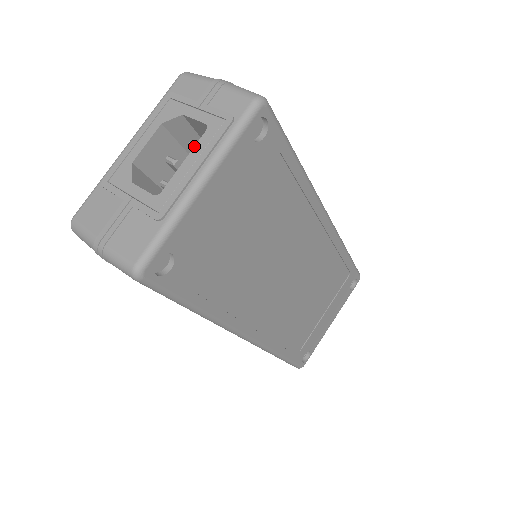
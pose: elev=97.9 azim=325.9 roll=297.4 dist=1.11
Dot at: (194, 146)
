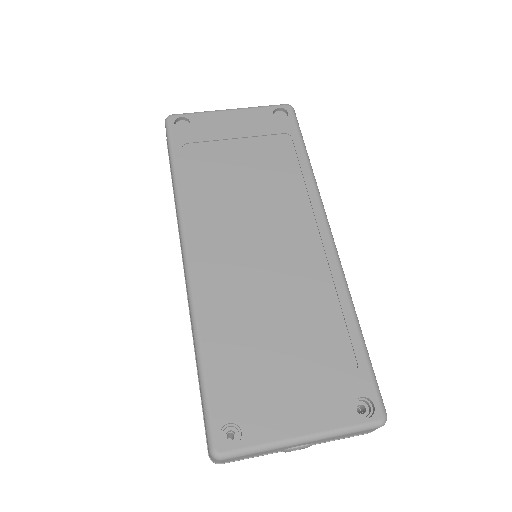
Dot at: occluded
